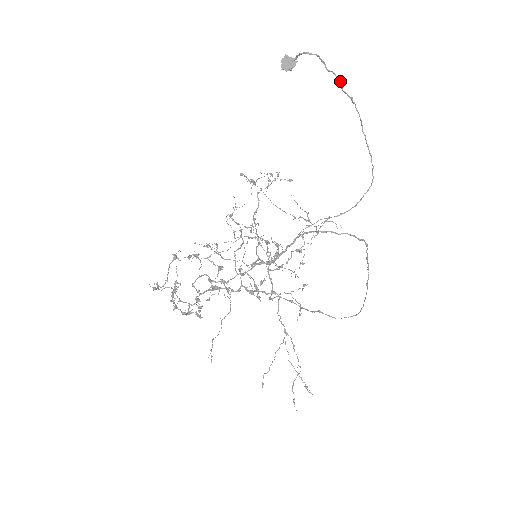
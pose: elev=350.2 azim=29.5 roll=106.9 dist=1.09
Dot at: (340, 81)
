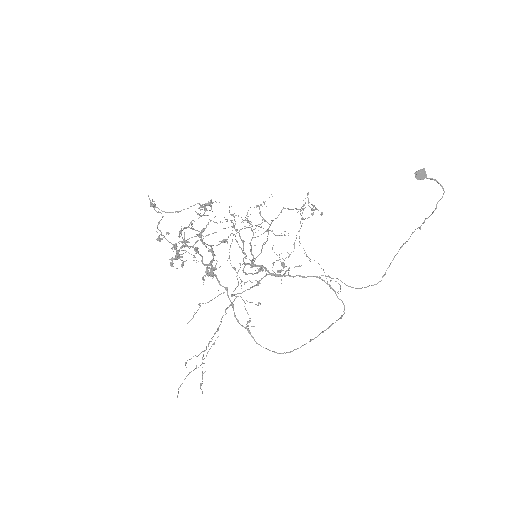
Dot at: occluded
